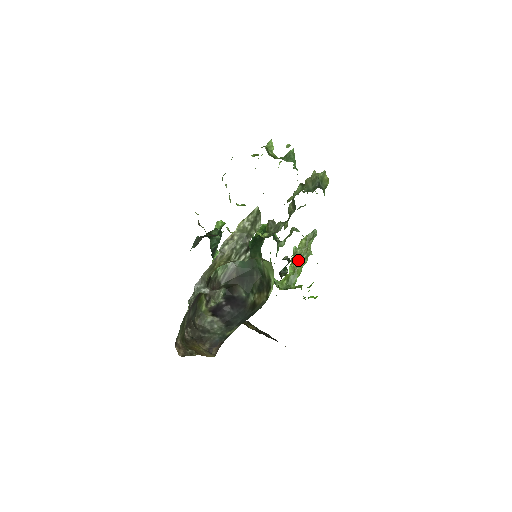
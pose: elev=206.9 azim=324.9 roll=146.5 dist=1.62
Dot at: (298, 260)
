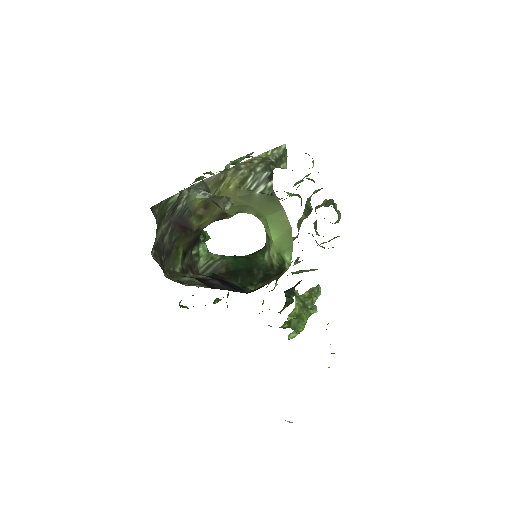
Dot at: (302, 306)
